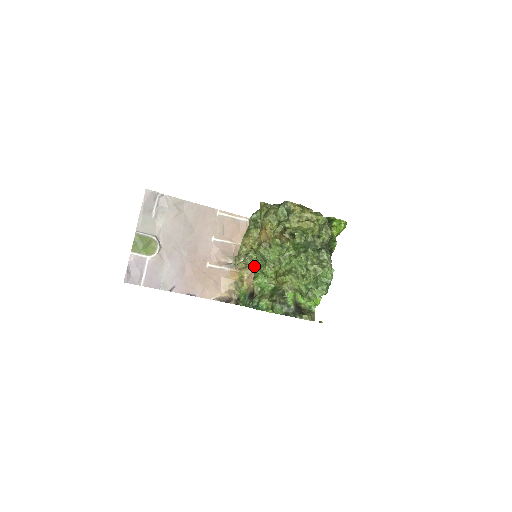
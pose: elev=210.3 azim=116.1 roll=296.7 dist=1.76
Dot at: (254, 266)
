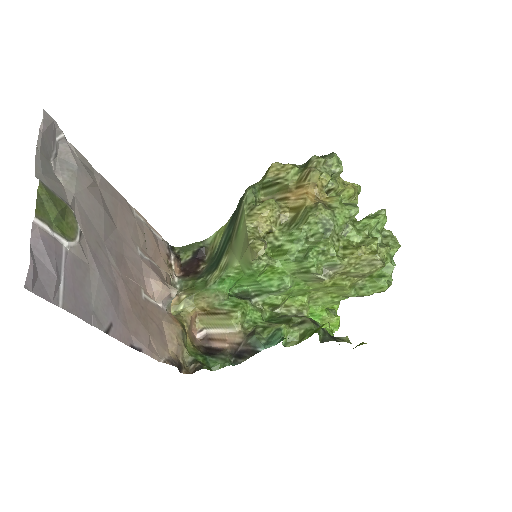
Dot at: (264, 268)
